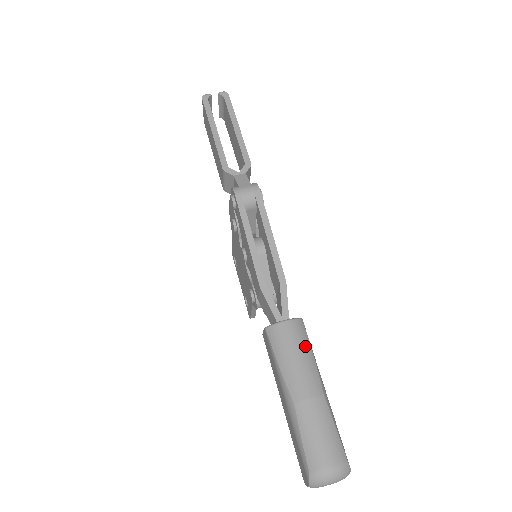
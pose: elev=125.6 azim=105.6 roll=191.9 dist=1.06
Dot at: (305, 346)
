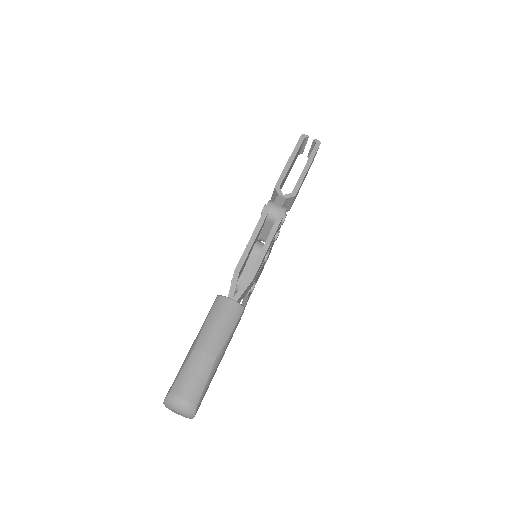
Dot at: (231, 323)
